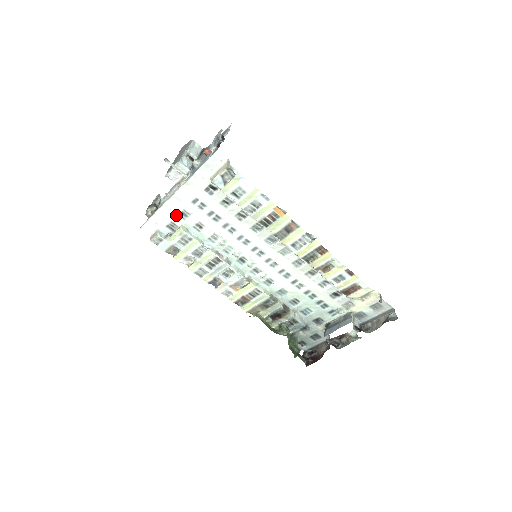
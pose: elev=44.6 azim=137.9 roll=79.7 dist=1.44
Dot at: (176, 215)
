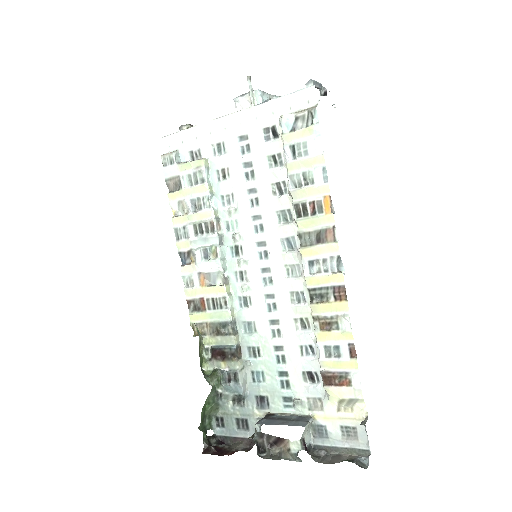
Dot at: (210, 143)
